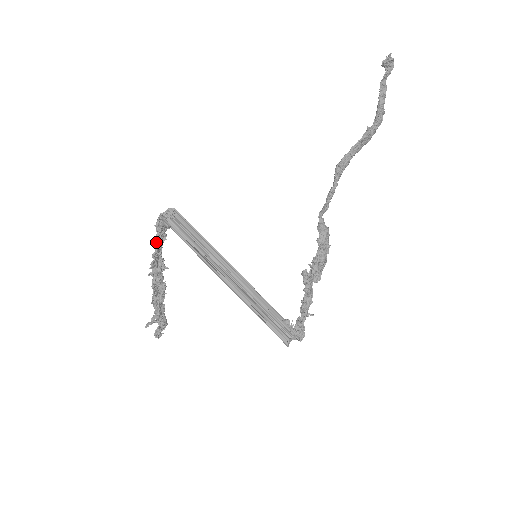
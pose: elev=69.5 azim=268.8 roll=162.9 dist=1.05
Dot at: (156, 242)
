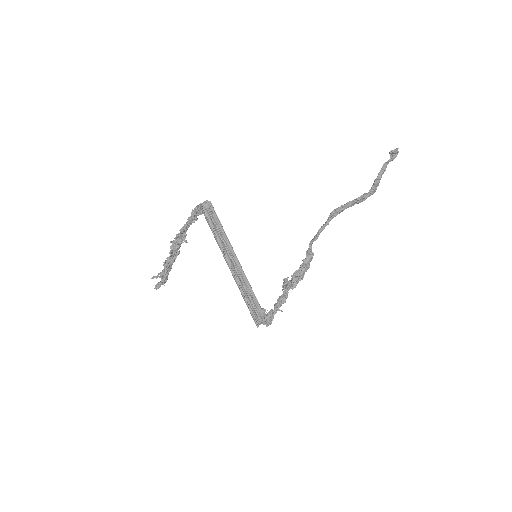
Dot at: (188, 221)
